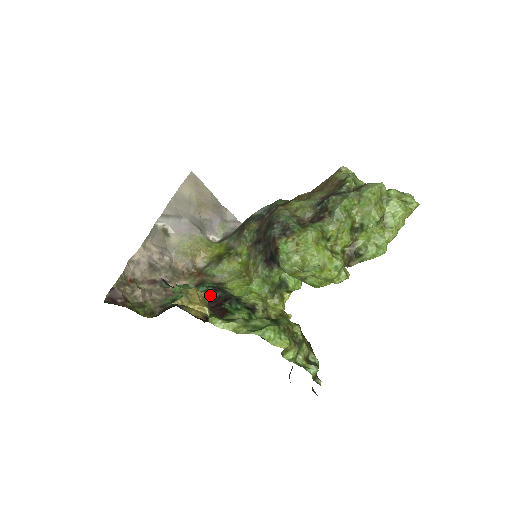
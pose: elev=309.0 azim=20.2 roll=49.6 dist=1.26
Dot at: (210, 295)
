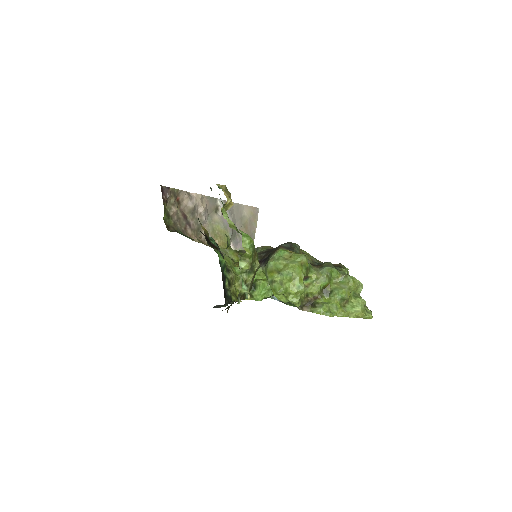
Dot at: (213, 242)
